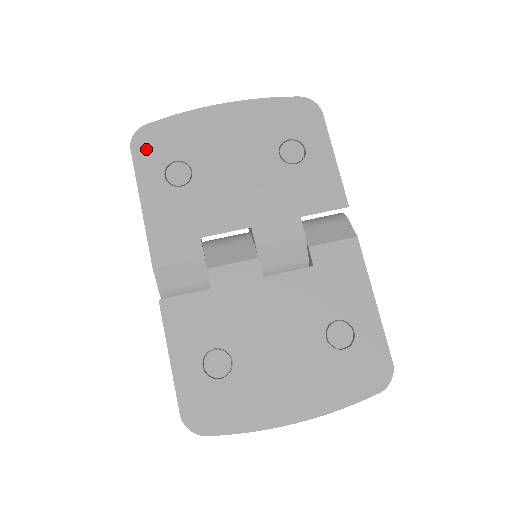
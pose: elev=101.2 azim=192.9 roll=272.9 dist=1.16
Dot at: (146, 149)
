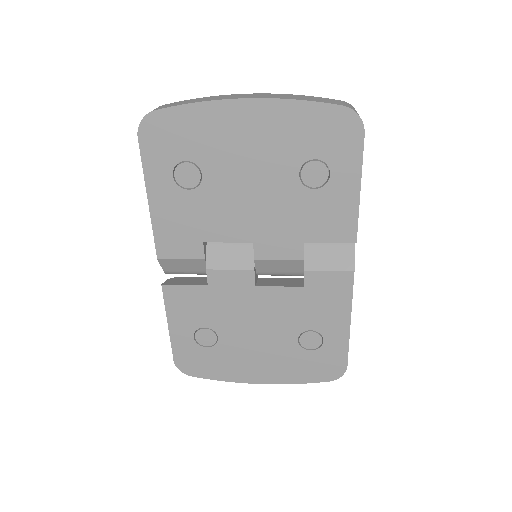
Dot at: (154, 141)
